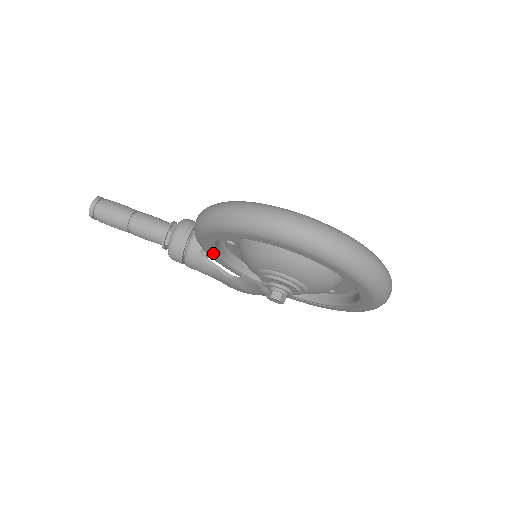
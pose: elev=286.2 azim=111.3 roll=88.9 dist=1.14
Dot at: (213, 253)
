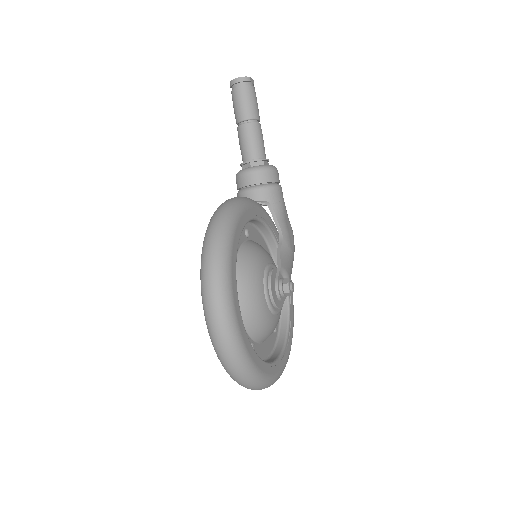
Dot at: occluded
